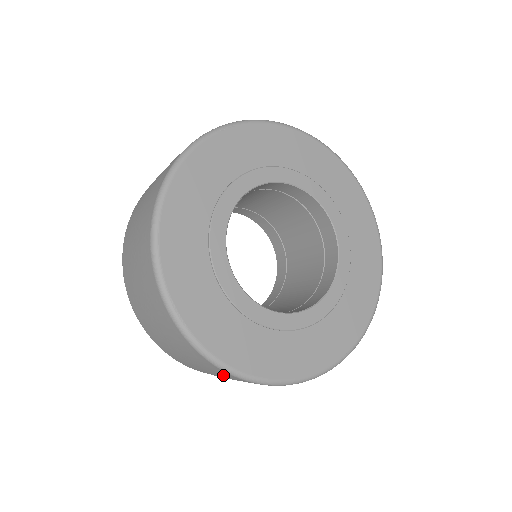
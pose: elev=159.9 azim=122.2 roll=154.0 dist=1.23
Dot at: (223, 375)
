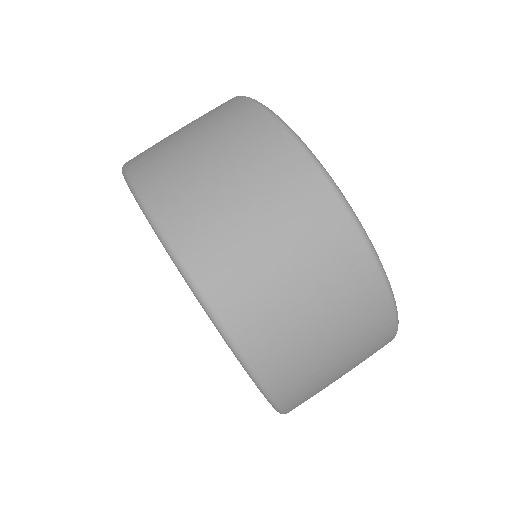
Dot at: (359, 314)
